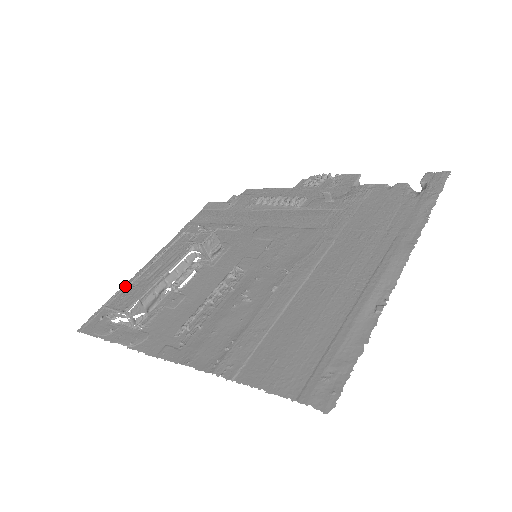
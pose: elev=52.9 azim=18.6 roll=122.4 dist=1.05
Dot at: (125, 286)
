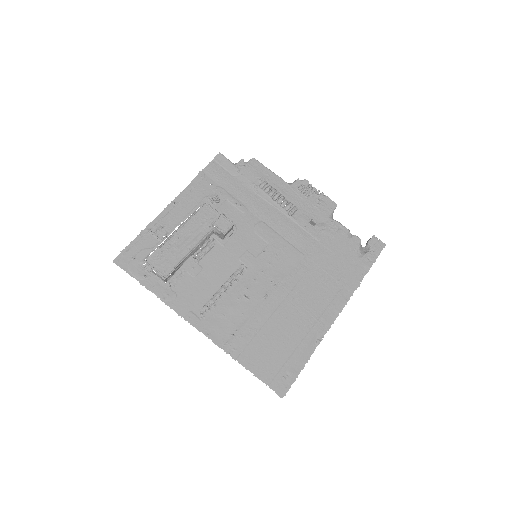
Dot at: (160, 246)
